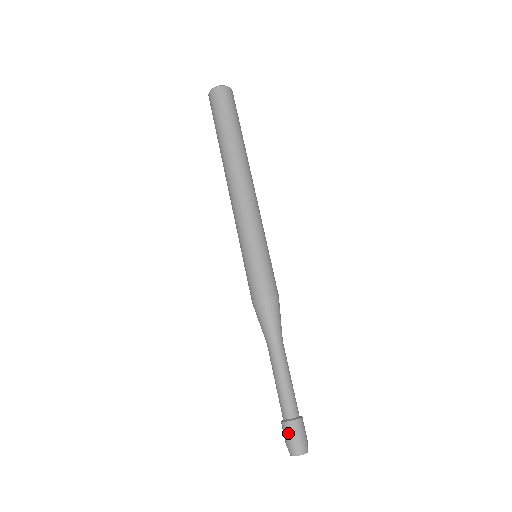
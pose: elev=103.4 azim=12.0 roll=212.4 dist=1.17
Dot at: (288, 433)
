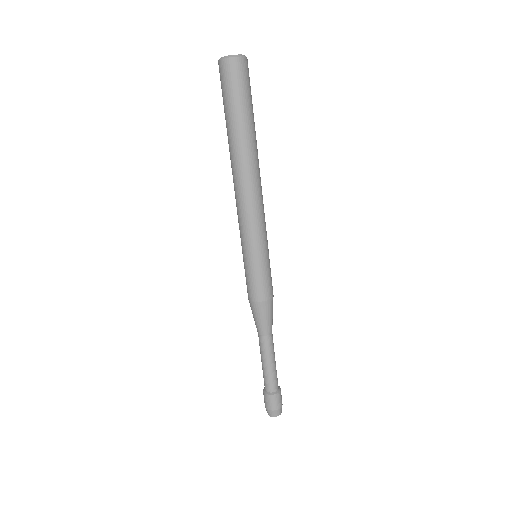
Dot at: (264, 398)
